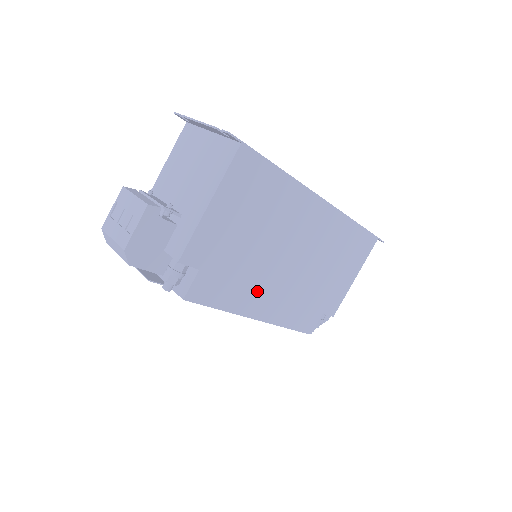
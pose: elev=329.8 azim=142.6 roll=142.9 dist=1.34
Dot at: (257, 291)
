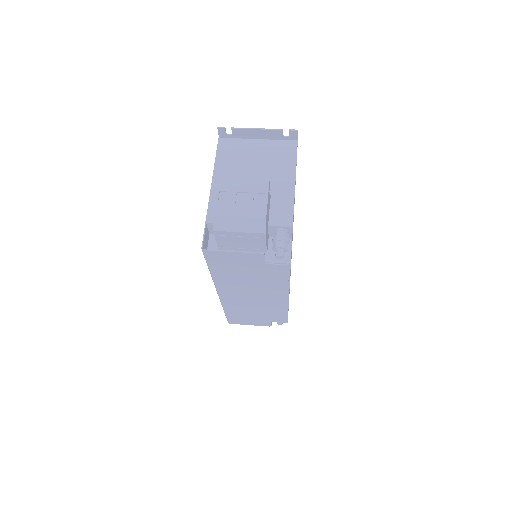
Dot at: occluded
